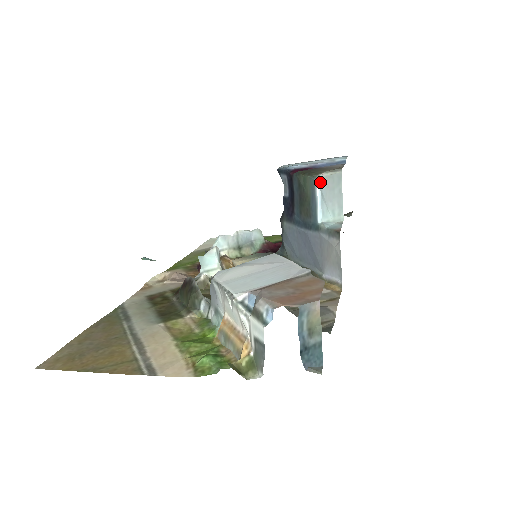
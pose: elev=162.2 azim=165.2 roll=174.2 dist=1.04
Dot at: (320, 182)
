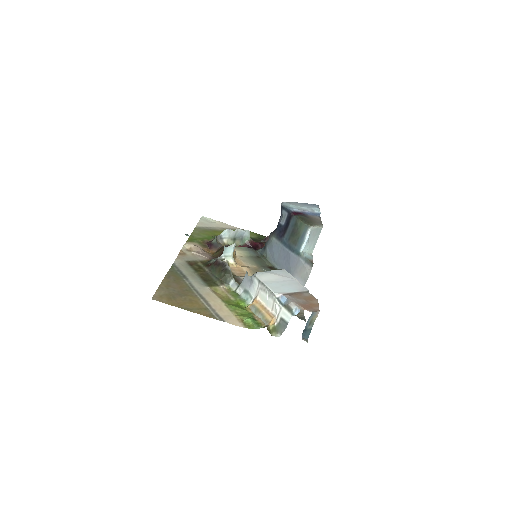
Dot at: (311, 231)
